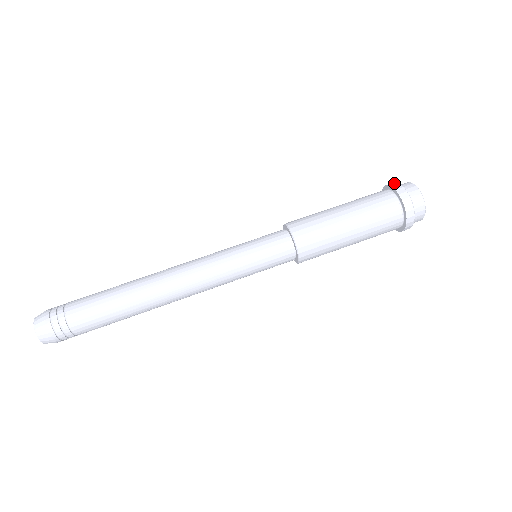
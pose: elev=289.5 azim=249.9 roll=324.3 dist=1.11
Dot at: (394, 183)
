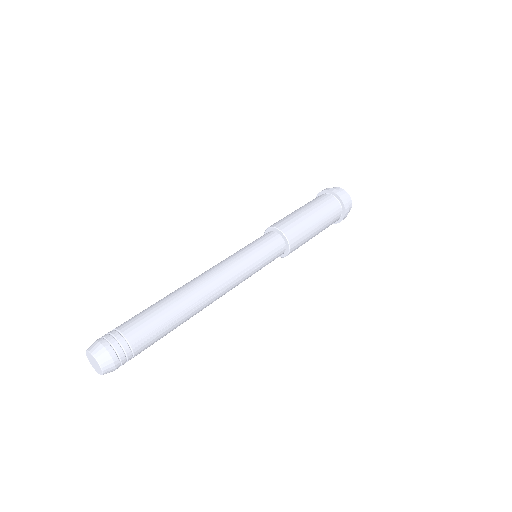
Dot at: occluded
